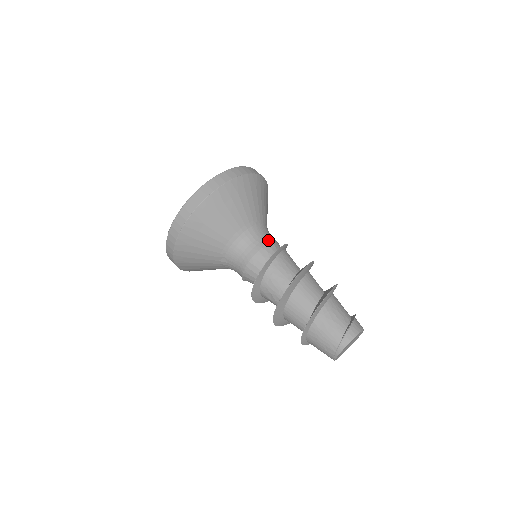
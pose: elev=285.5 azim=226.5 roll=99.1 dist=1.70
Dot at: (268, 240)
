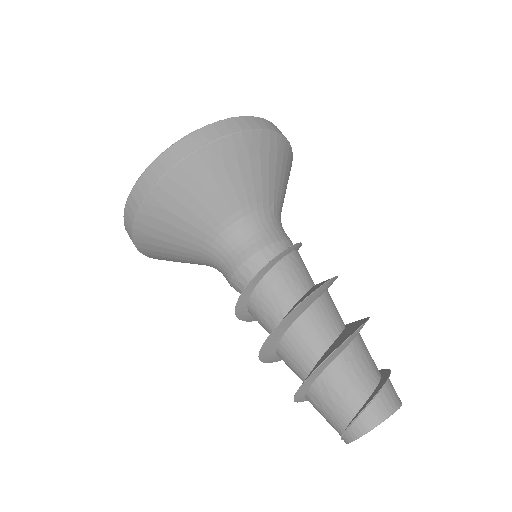
Dot at: (253, 247)
